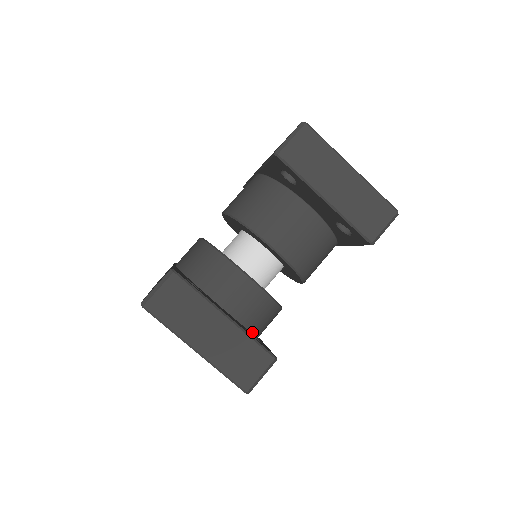
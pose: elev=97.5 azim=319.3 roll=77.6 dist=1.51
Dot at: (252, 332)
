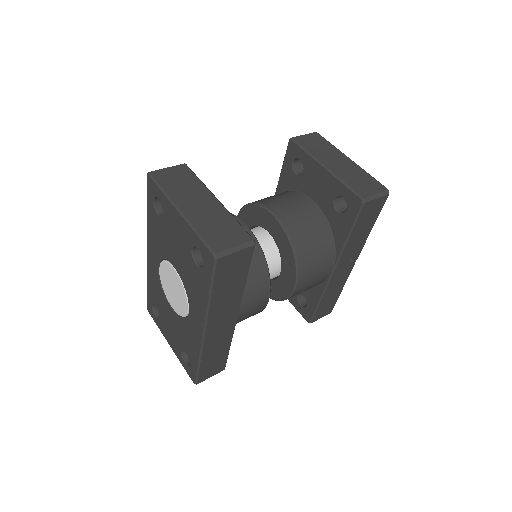
Dot at: occluded
